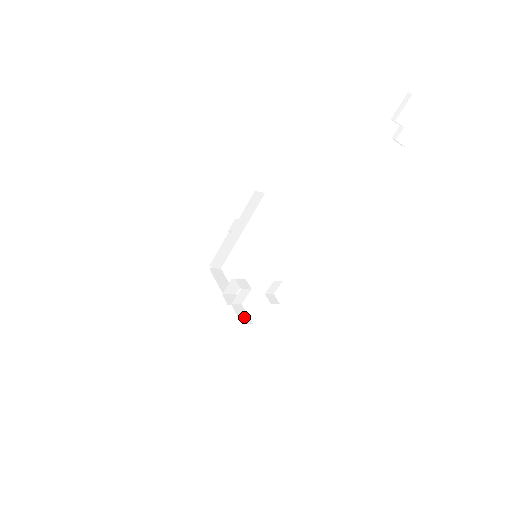
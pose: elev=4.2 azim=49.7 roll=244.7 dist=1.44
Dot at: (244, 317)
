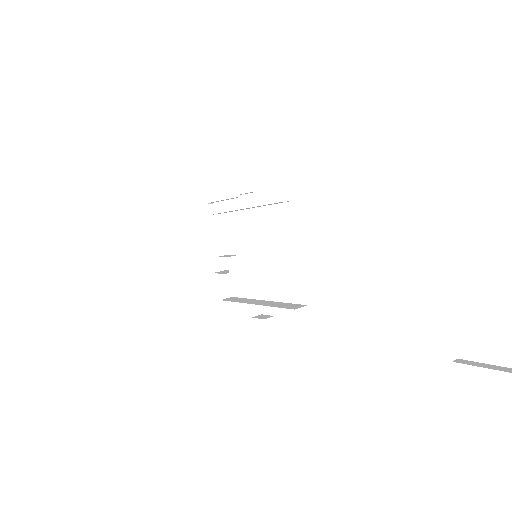
Dot at: (225, 289)
